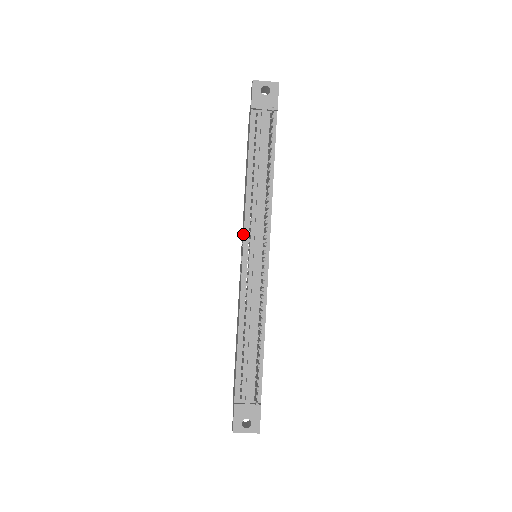
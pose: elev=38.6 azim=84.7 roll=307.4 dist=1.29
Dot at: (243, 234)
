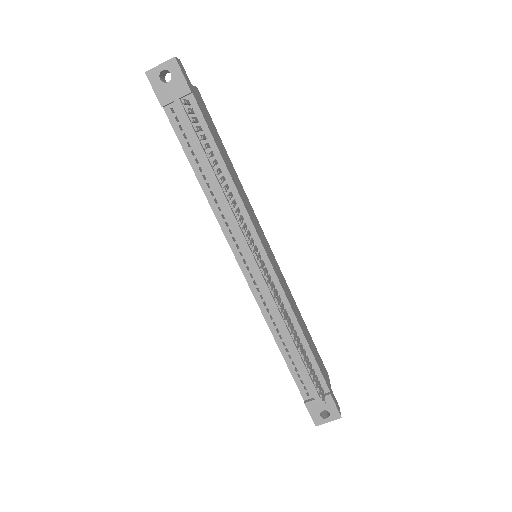
Dot at: (230, 245)
